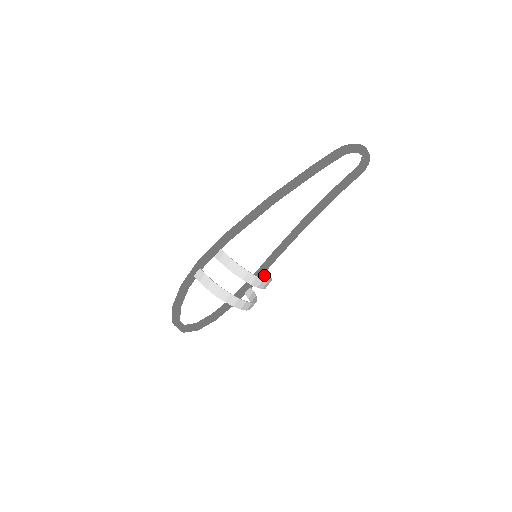
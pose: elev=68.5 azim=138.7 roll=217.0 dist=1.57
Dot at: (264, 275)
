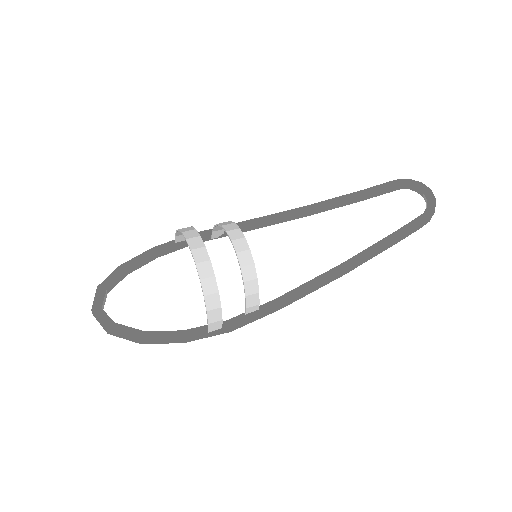
Dot at: (251, 304)
